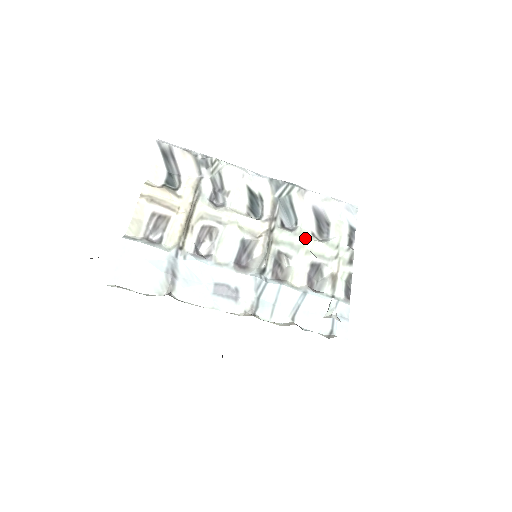
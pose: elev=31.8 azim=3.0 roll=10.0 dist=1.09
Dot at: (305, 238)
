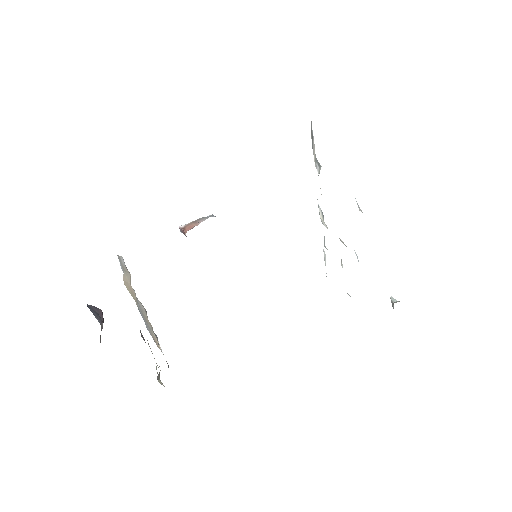
Dot at: occluded
